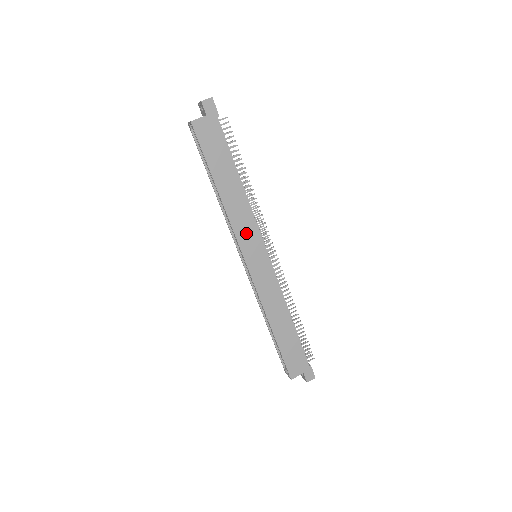
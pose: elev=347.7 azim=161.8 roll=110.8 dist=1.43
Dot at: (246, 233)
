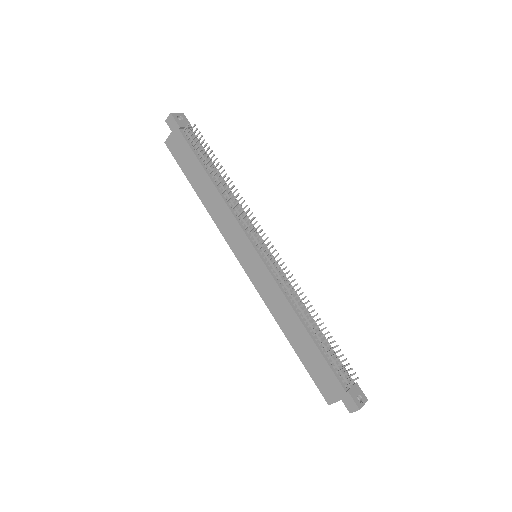
Dot at: (232, 234)
